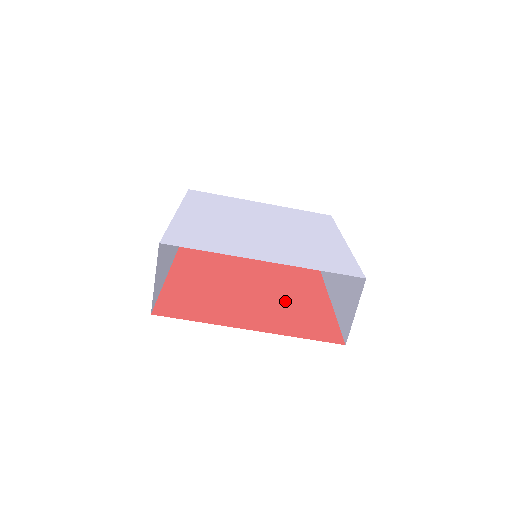
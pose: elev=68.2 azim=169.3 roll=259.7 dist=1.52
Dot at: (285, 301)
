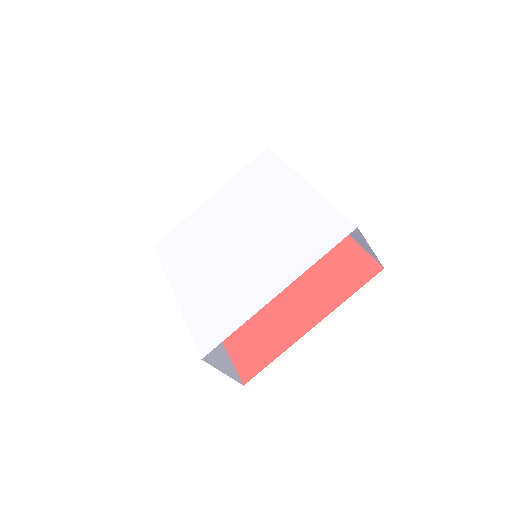
Dot at: occluded
